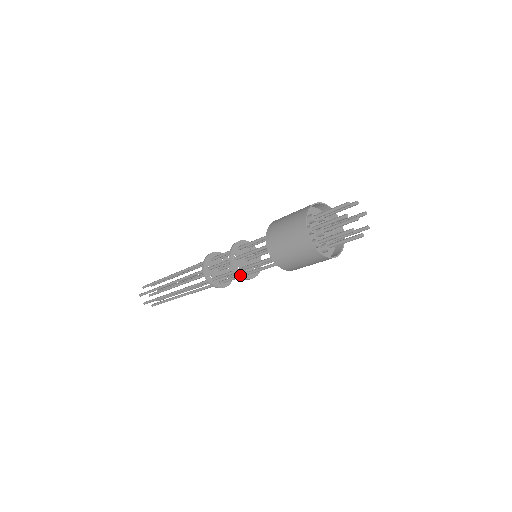
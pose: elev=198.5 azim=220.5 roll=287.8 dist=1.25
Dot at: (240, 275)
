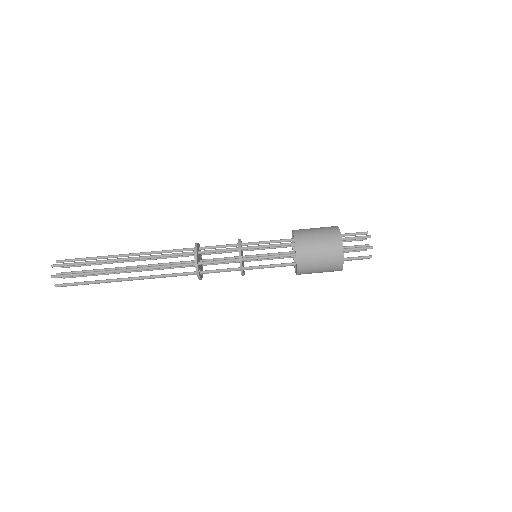
Dot at: occluded
